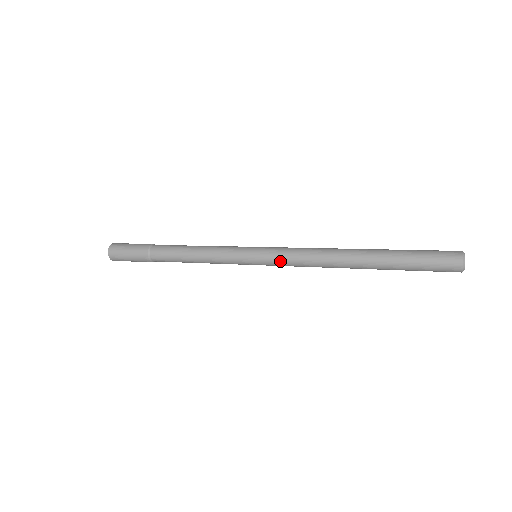
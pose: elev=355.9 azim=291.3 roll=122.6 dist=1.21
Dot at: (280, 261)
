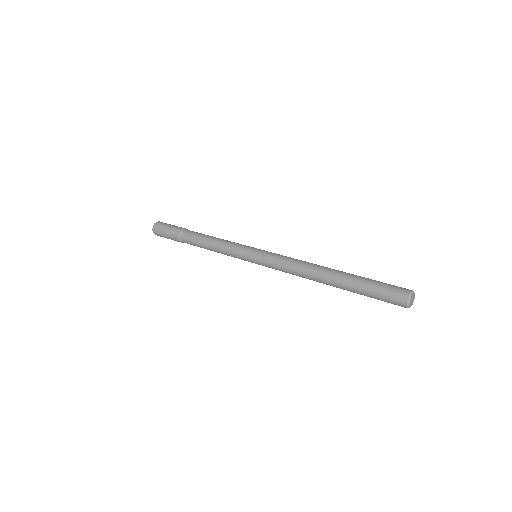
Dot at: (272, 268)
